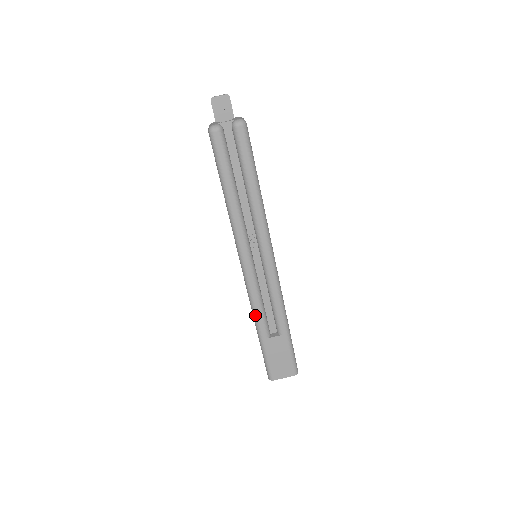
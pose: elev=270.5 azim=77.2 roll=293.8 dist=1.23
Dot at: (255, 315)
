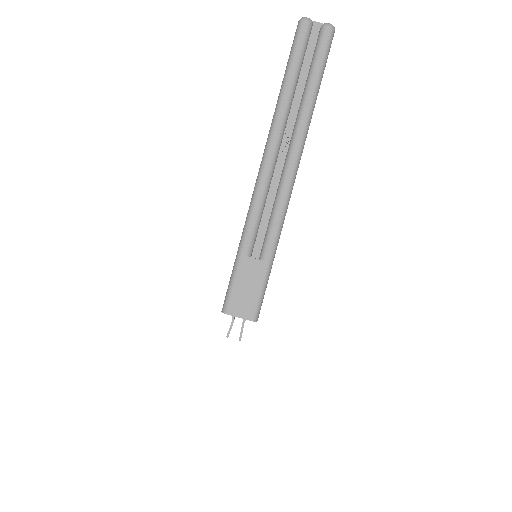
Dot at: (248, 222)
